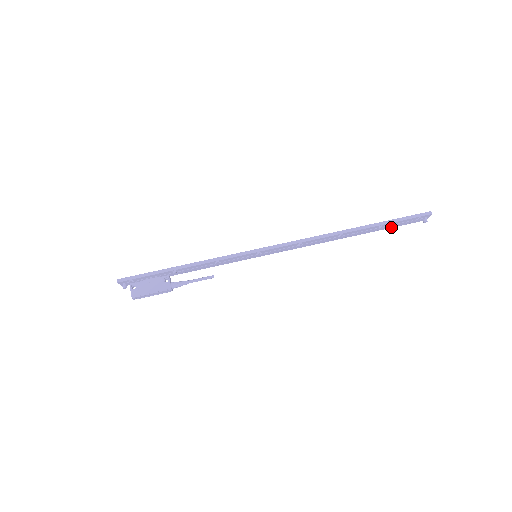
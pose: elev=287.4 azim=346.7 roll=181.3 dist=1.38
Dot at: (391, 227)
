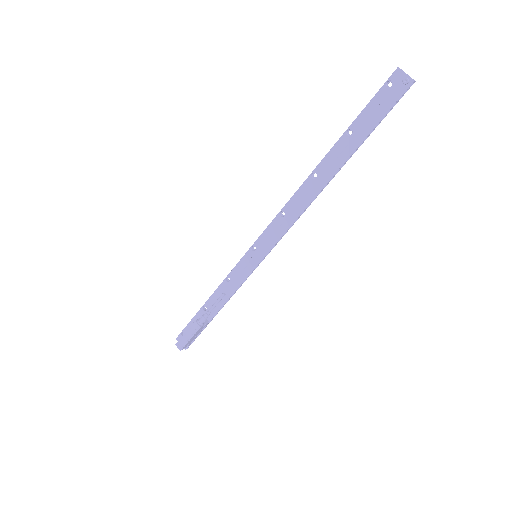
Dot at: (374, 126)
